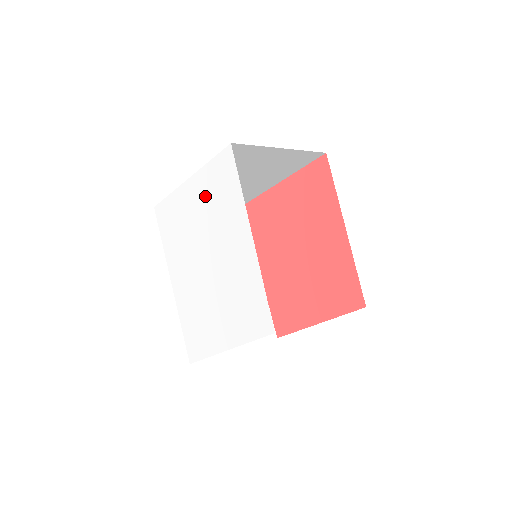
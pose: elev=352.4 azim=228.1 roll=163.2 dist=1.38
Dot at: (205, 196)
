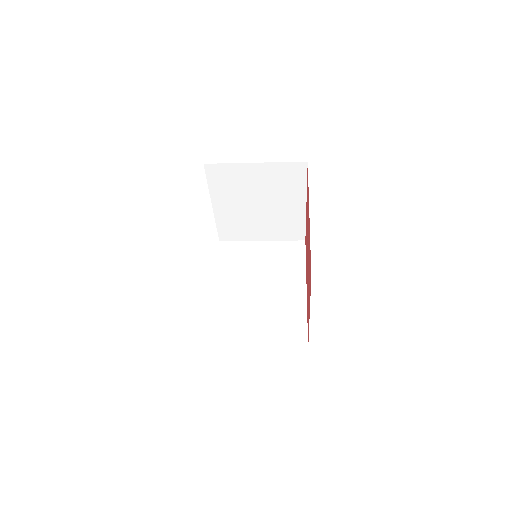
Dot at: occluded
